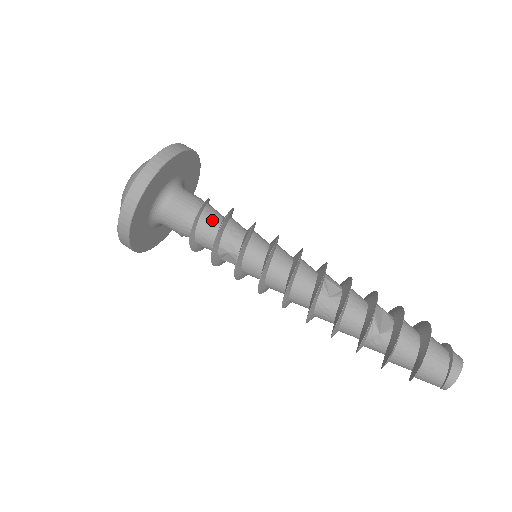
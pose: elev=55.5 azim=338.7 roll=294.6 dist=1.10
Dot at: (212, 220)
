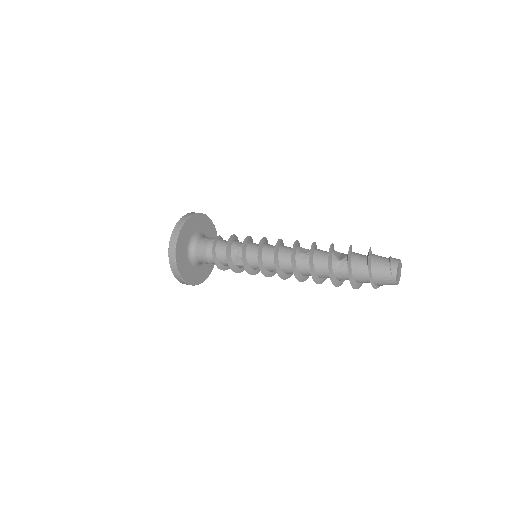
Dot at: (224, 242)
